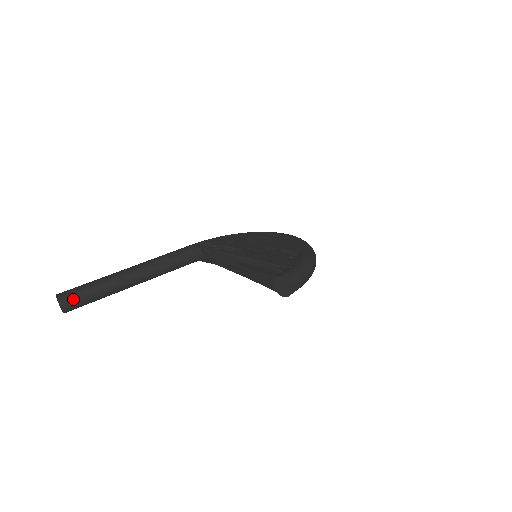
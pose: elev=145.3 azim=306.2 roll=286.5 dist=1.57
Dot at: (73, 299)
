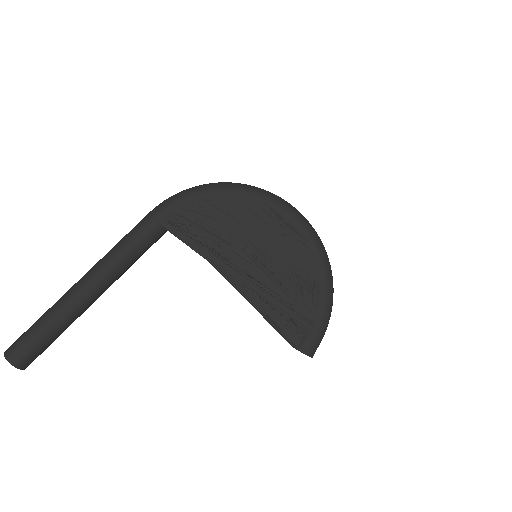
Dot at: (34, 358)
